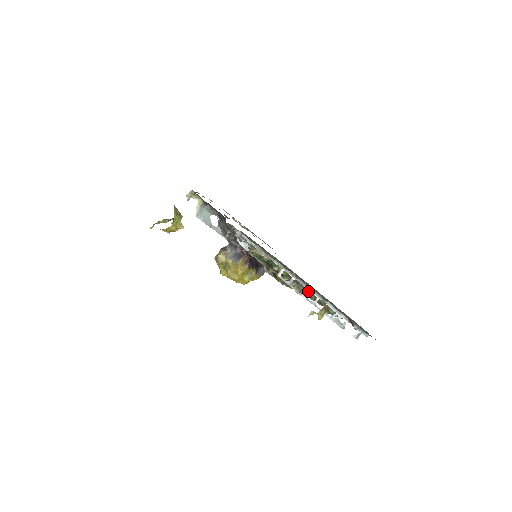
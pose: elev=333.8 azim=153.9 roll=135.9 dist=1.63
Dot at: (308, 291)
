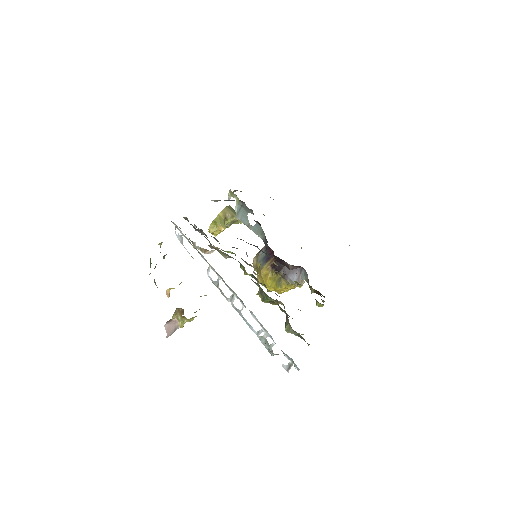
Dot at: (233, 295)
